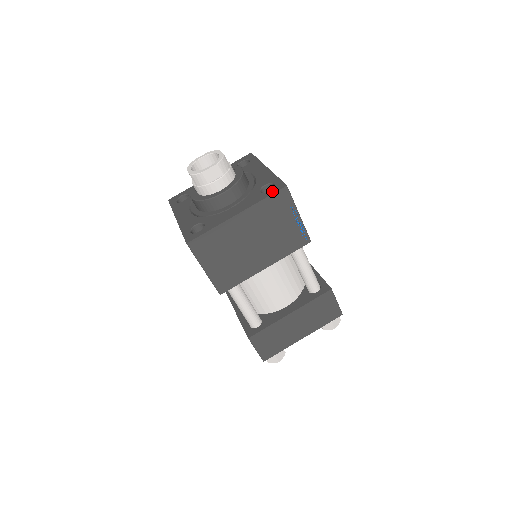
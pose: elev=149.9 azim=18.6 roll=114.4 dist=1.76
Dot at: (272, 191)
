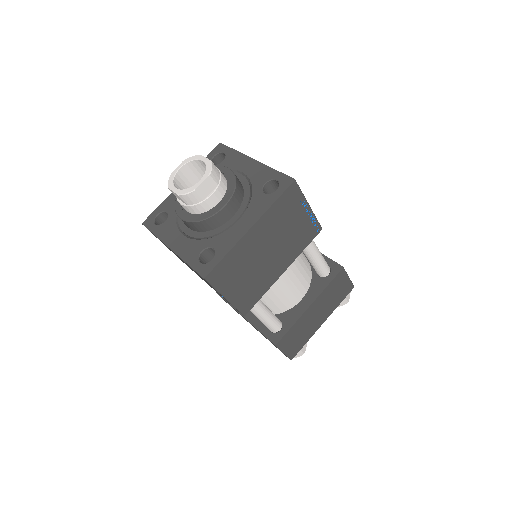
Dot at: (280, 190)
